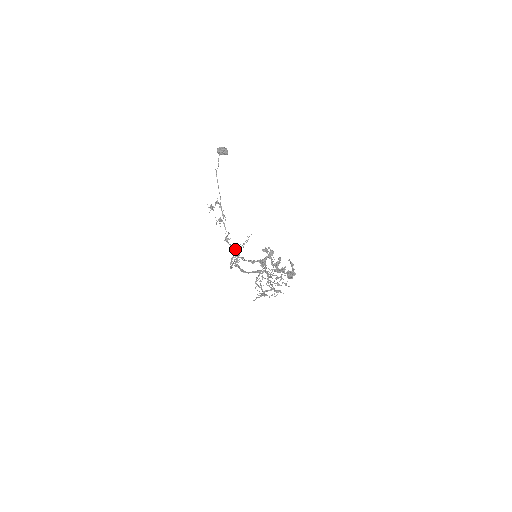
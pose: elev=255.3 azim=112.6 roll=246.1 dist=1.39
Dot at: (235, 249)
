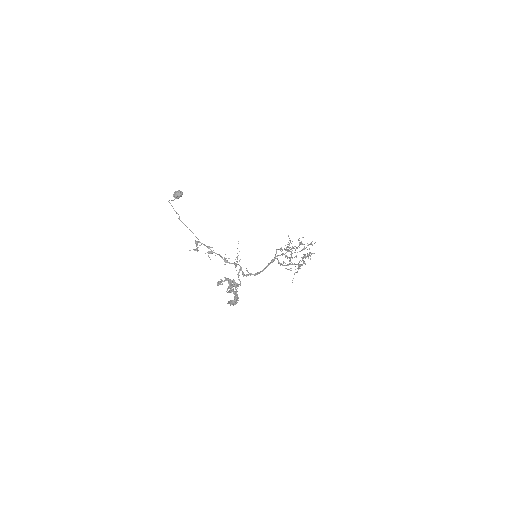
Dot at: (236, 265)
